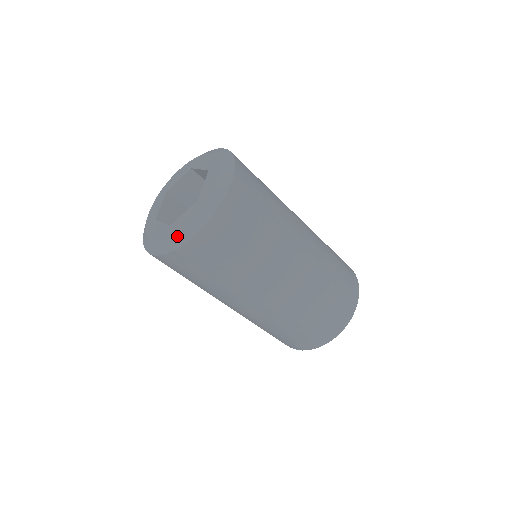
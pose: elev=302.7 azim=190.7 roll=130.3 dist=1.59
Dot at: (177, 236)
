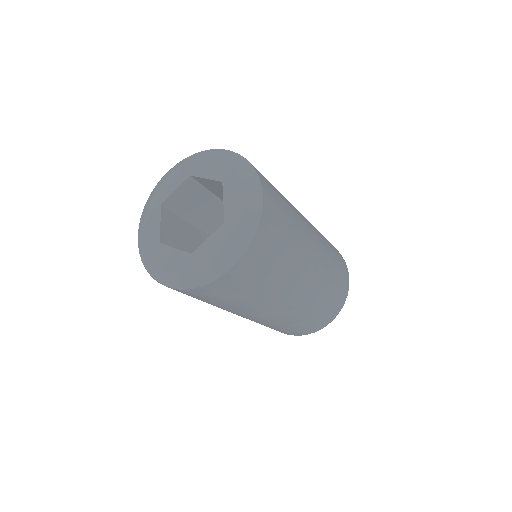
Dot at: (155, 268)
